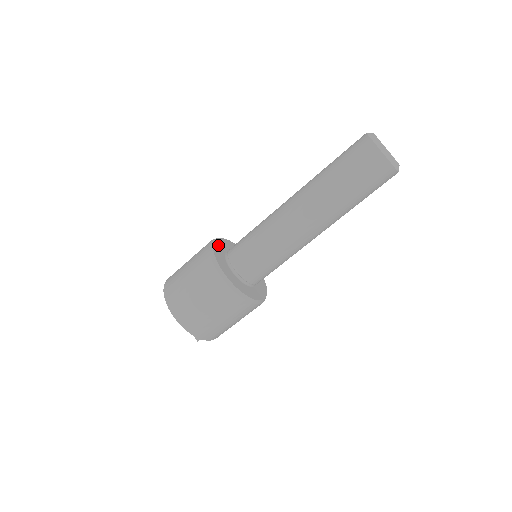
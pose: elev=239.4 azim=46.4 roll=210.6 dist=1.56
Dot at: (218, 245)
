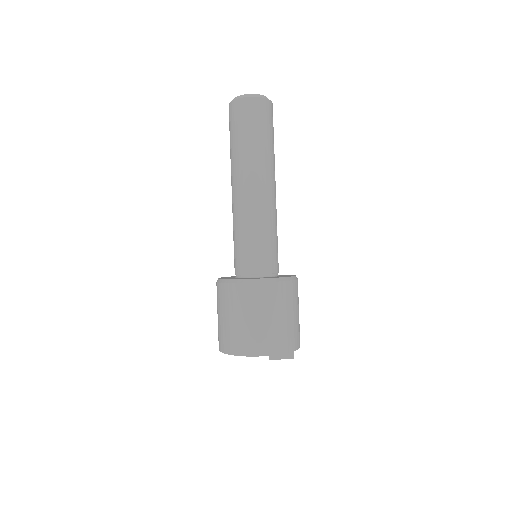
Dot at: occluded
